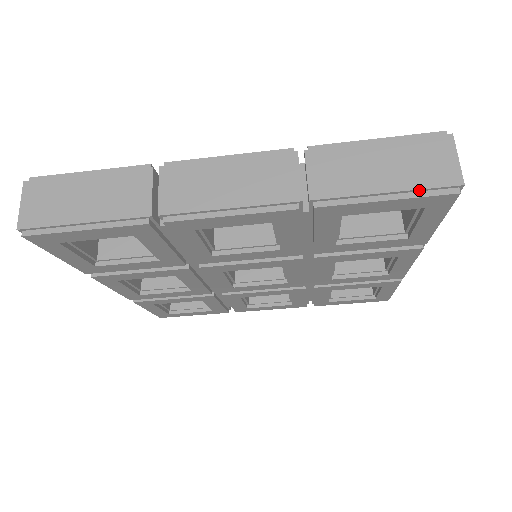
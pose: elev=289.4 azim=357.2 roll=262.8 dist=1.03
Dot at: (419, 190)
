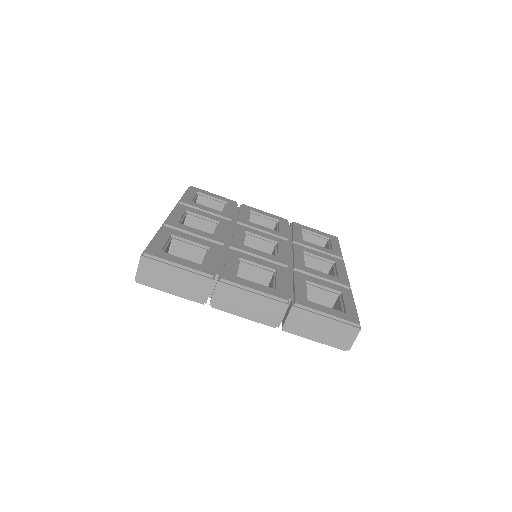
Dot at: (330, 344)
